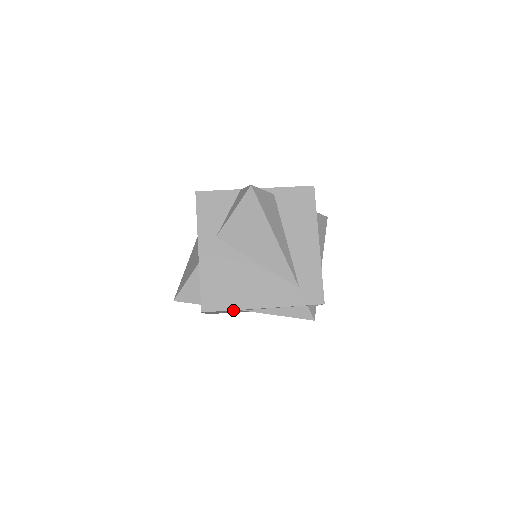
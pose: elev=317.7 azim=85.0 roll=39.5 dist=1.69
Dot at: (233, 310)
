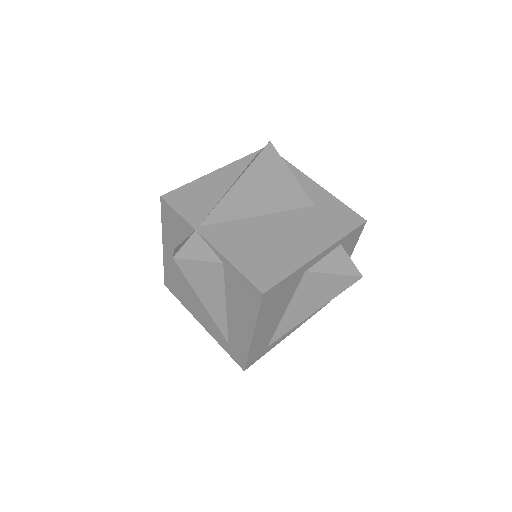
Dot at: occluded
